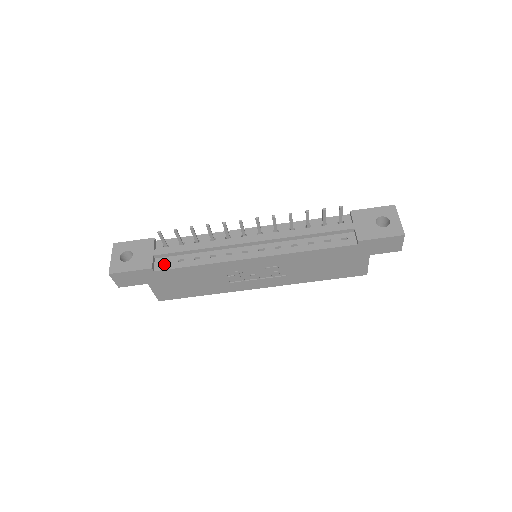
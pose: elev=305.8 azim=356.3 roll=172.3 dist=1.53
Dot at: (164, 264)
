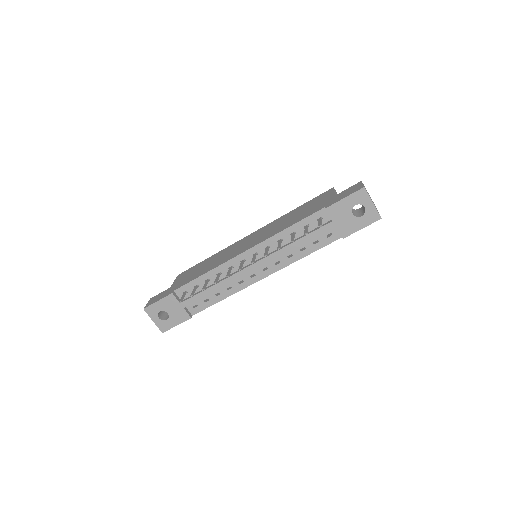
Dot at: (196, 308)
